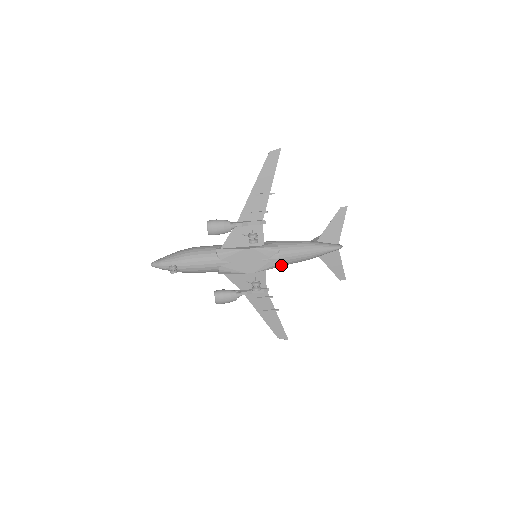
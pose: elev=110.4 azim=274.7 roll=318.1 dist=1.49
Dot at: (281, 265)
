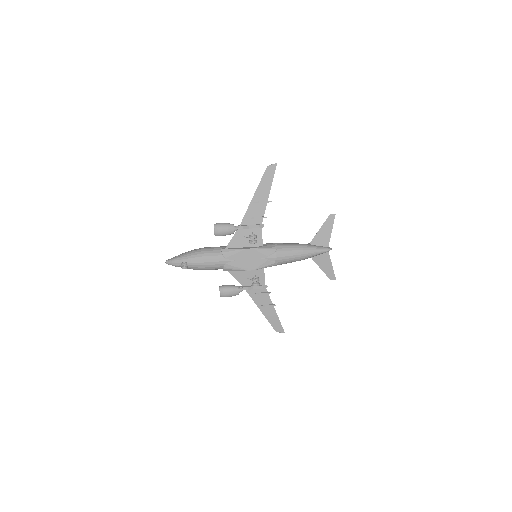
Dot at: (278, 264)
